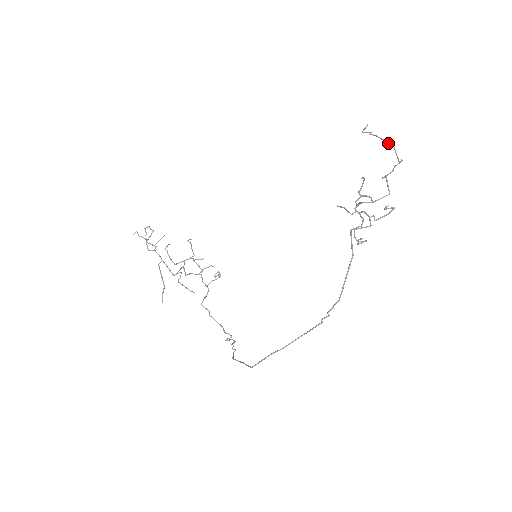
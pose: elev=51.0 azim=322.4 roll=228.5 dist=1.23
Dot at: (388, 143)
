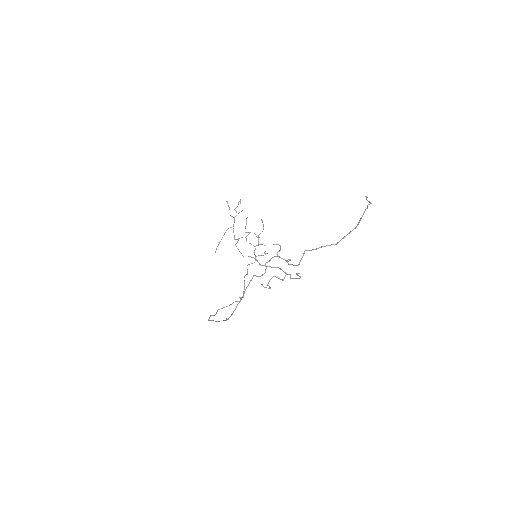
Dot at: (358, 222)
